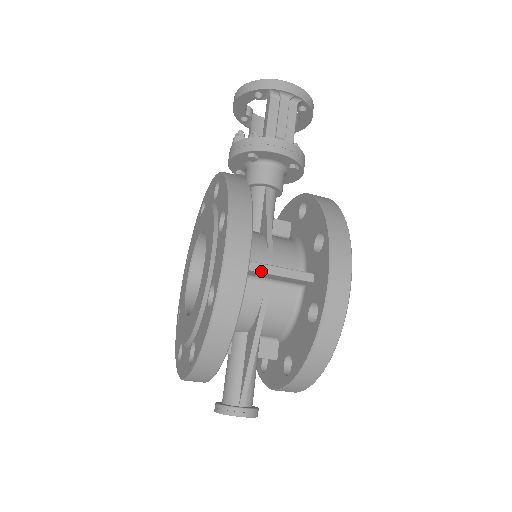
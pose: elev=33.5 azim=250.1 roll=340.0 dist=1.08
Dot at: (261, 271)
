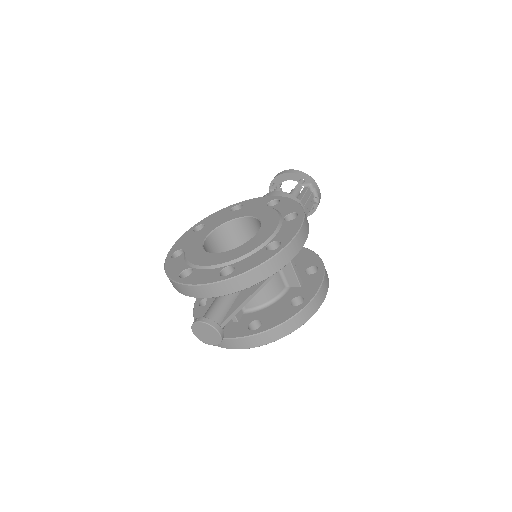
Dot at: occluded
